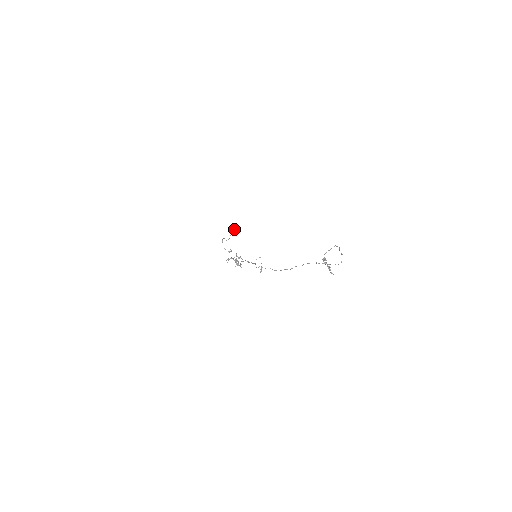
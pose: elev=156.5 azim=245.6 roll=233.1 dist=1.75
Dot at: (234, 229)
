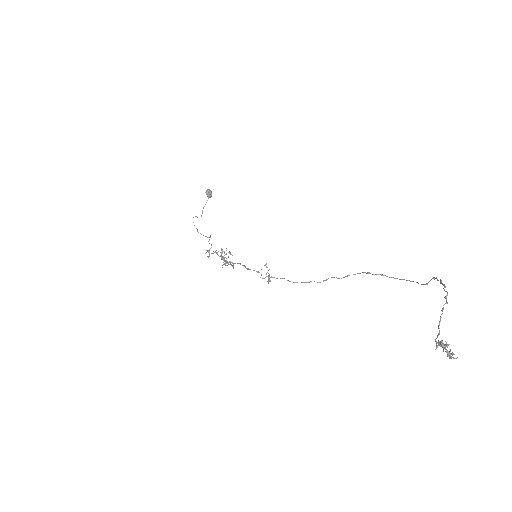
Dot at: occluded
